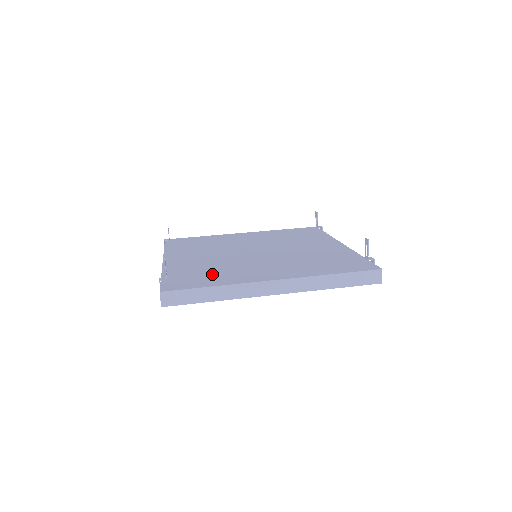
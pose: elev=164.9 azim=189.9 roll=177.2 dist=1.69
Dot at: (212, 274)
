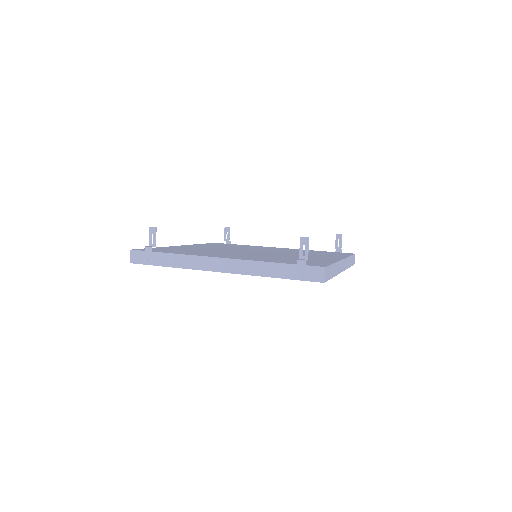
Dot at: occluded
